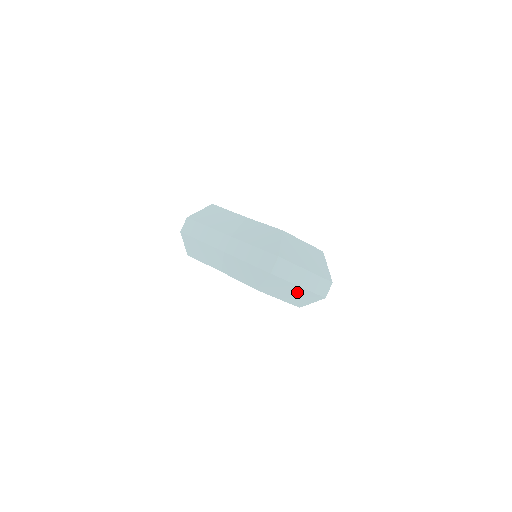
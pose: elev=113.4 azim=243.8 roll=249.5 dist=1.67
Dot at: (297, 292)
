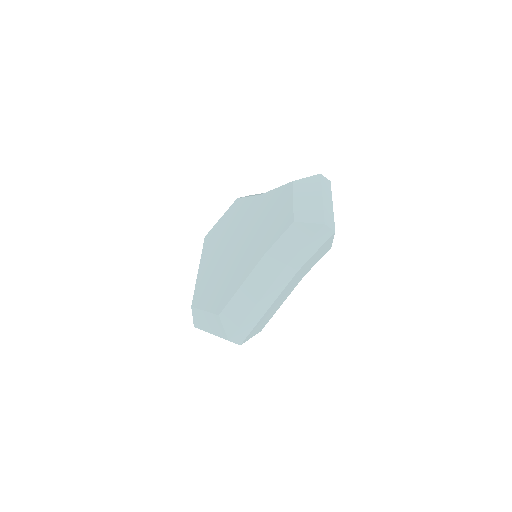
Dot at: (314, 203)
